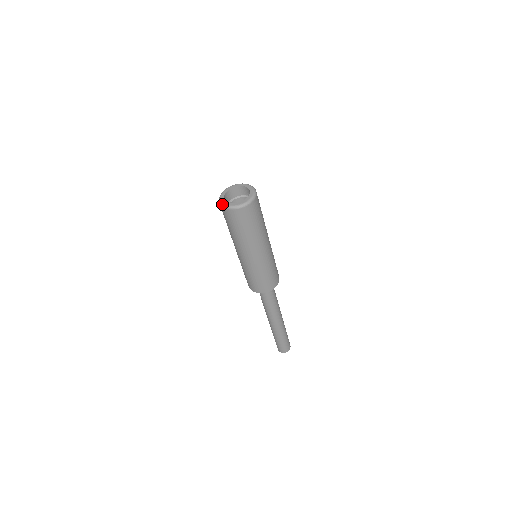
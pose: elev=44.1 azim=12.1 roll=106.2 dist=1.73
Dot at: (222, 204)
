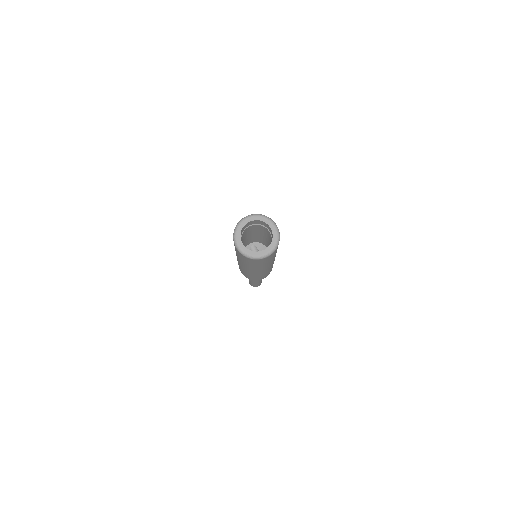
Dot at: (250, 257)
